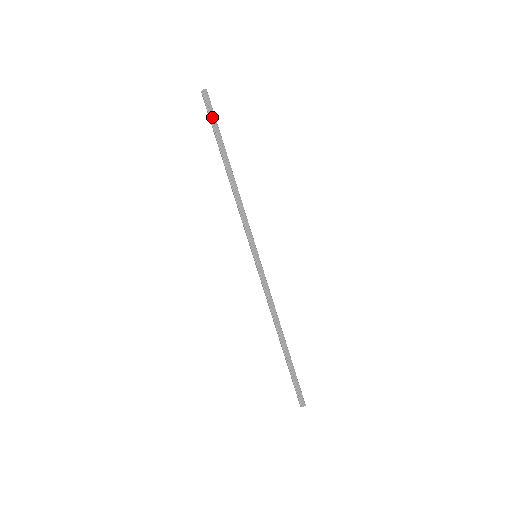
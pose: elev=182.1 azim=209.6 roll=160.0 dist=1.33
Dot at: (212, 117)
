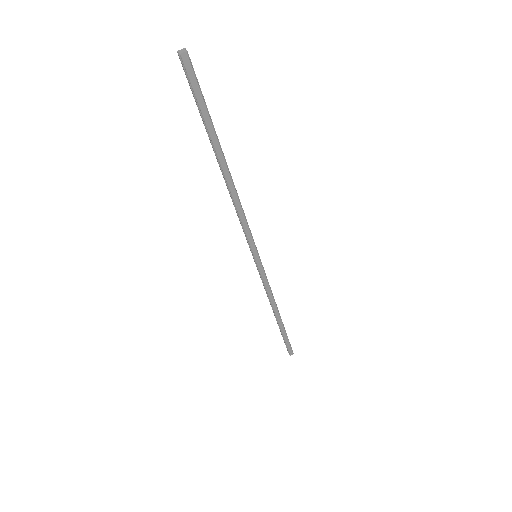
Dot at: (198, 100)
